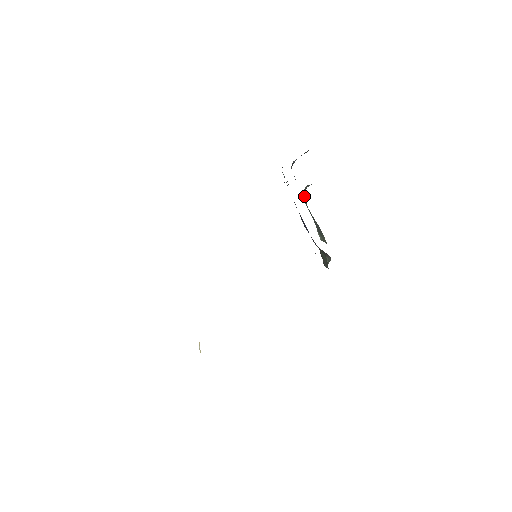
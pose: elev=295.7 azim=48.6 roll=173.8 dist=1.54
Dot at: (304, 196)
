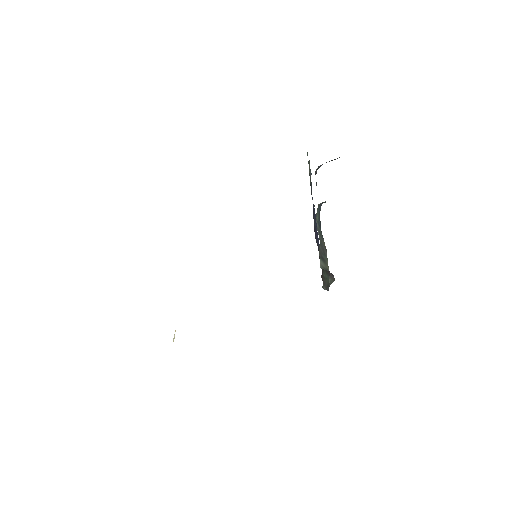
Dot at: (317, 212)
